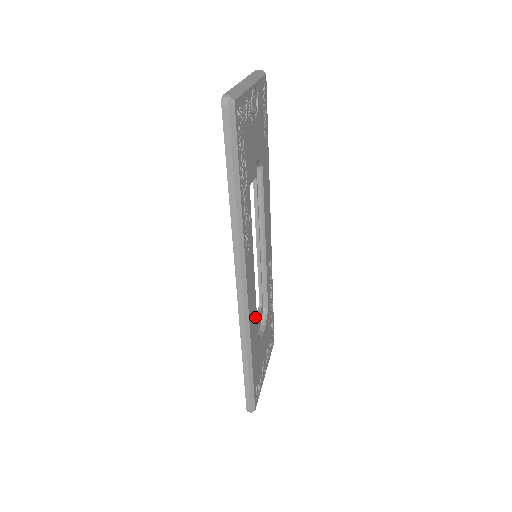
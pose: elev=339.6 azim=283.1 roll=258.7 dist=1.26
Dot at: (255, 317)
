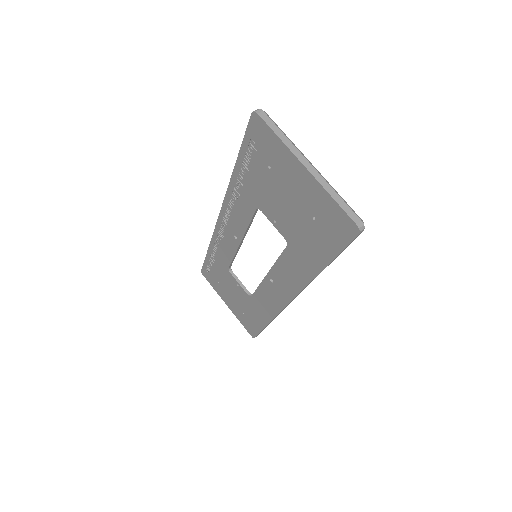
Dot at: occluded
